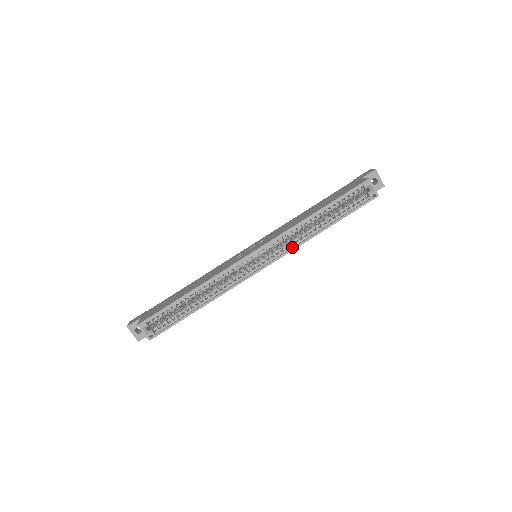
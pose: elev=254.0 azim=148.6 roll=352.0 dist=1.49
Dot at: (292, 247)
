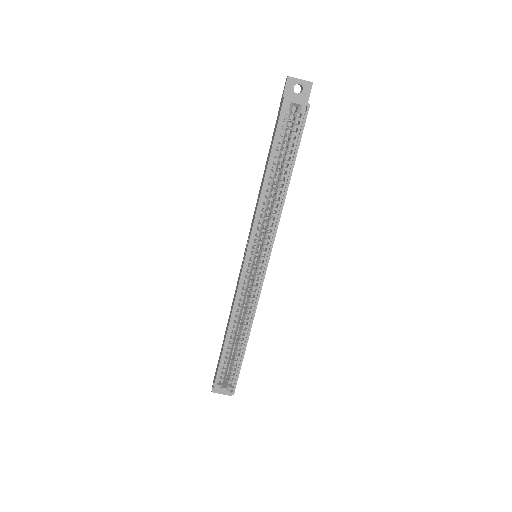
Dot at: (274, 227)
